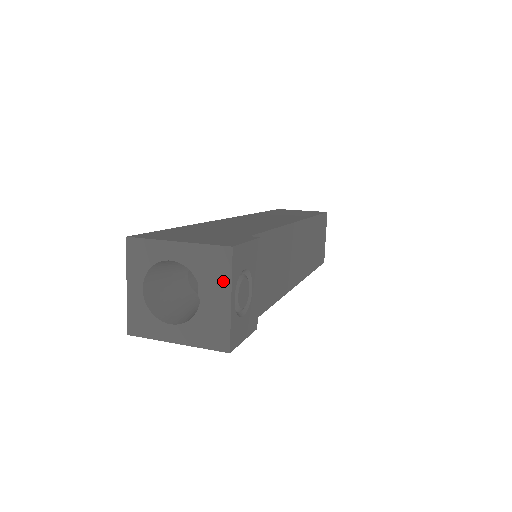
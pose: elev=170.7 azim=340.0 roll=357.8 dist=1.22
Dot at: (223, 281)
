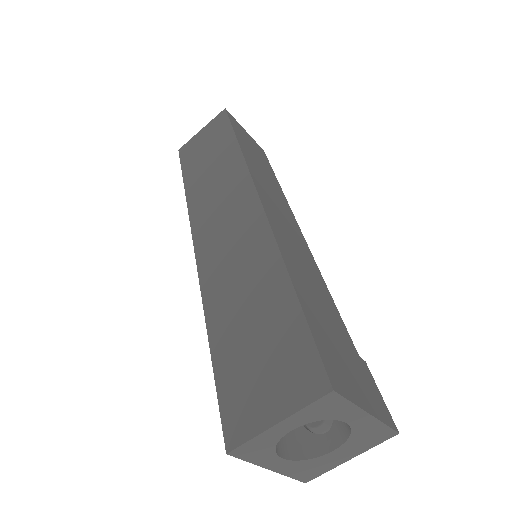
Dot at: (363, 448)
